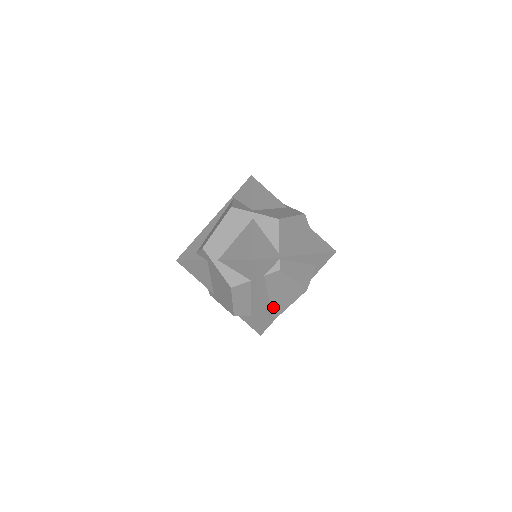
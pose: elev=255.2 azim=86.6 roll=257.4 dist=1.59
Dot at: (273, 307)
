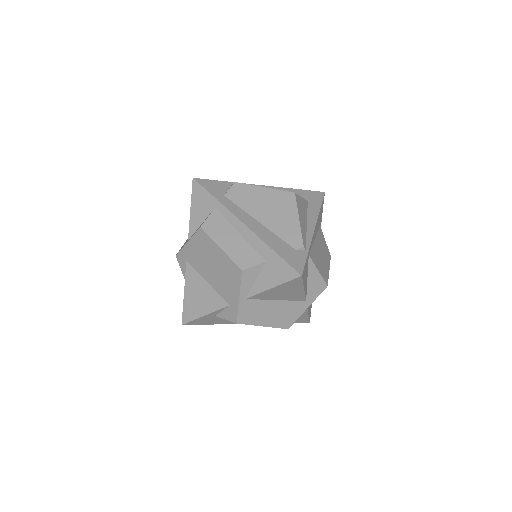
Dot at: (280, 235)
